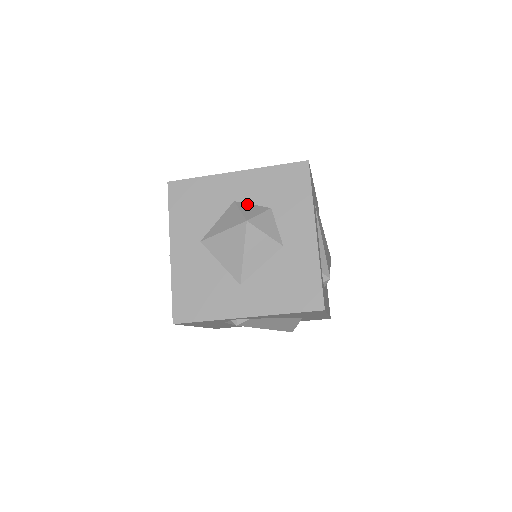
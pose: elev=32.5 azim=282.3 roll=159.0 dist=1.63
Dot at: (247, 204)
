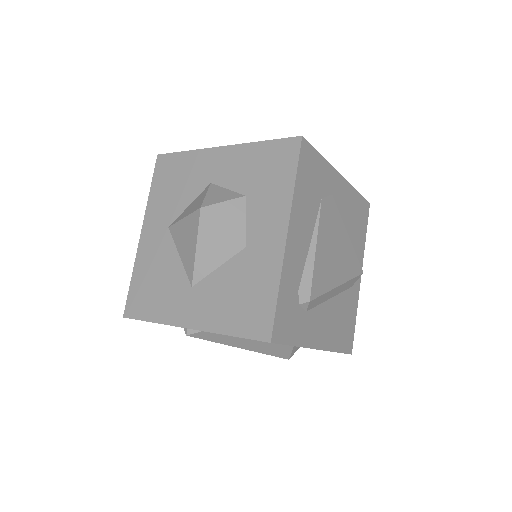
Dot at: (221, 188)
